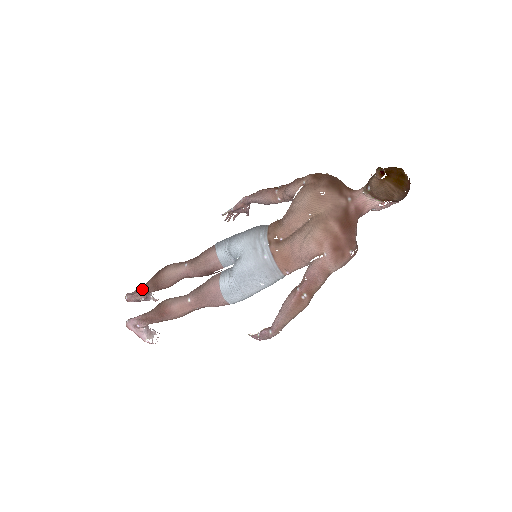
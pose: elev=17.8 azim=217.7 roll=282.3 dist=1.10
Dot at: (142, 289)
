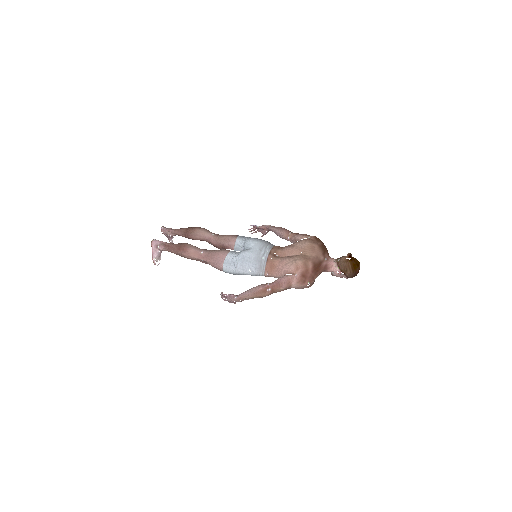
Dot at: (176, 230)
